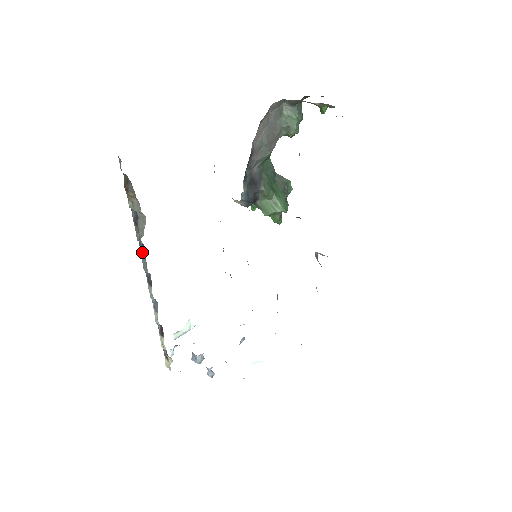
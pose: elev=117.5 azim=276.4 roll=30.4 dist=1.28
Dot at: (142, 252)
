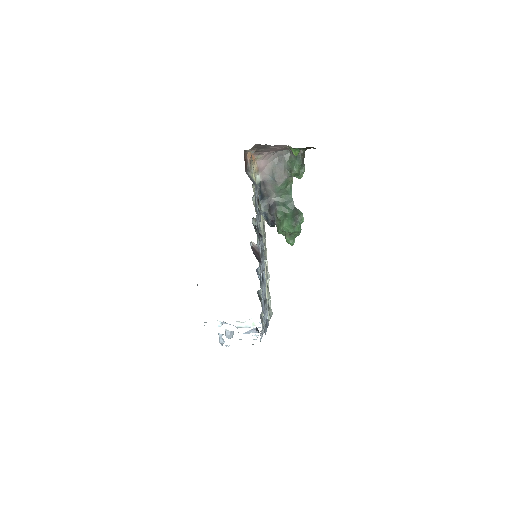
Dot at: occluded
